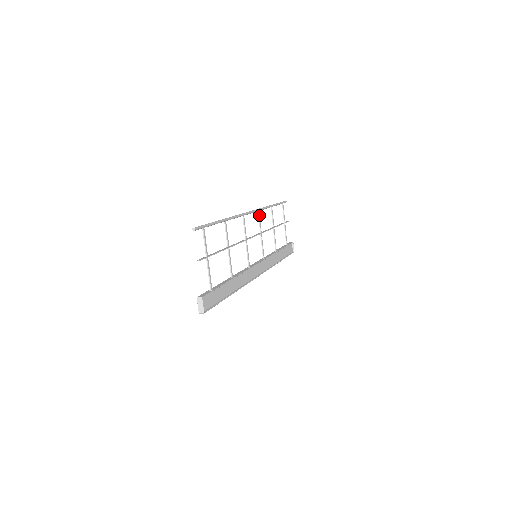
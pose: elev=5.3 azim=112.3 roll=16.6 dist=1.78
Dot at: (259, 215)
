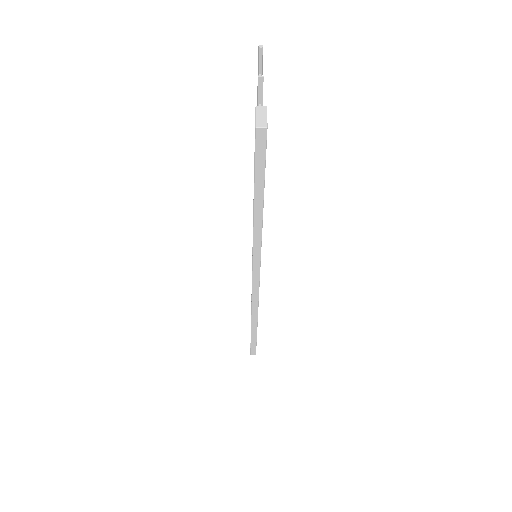
Dot at: occluded
